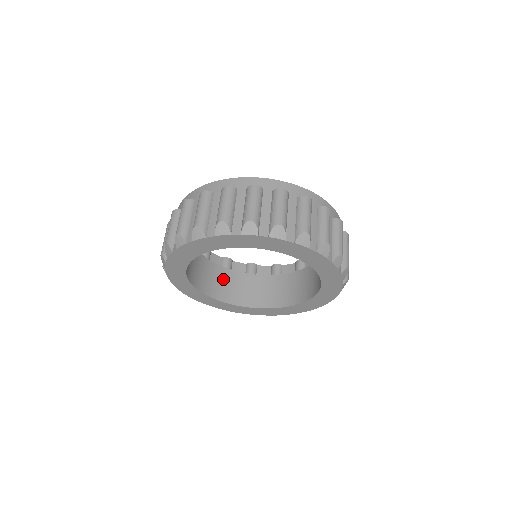
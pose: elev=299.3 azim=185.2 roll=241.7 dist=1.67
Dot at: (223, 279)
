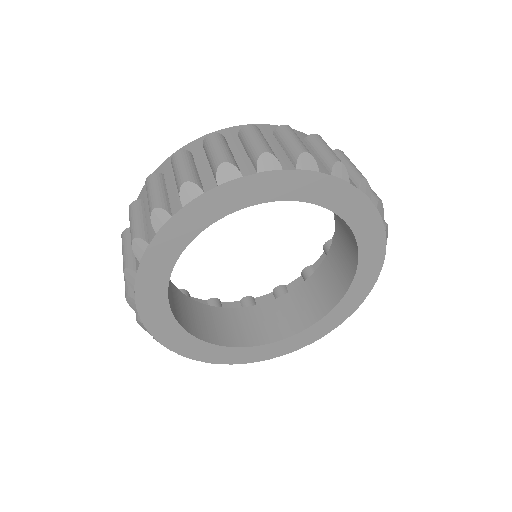
Dot at: (191, 311)
